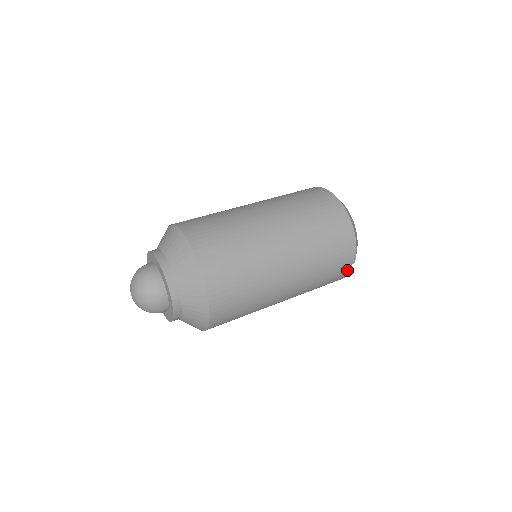
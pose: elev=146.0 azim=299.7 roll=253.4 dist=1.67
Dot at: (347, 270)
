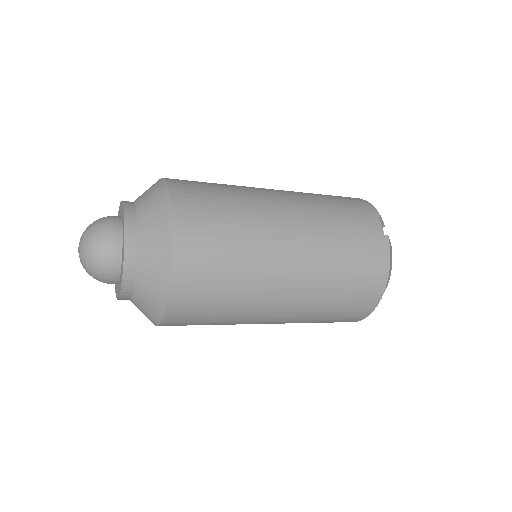
Dot at: (377, 225)
